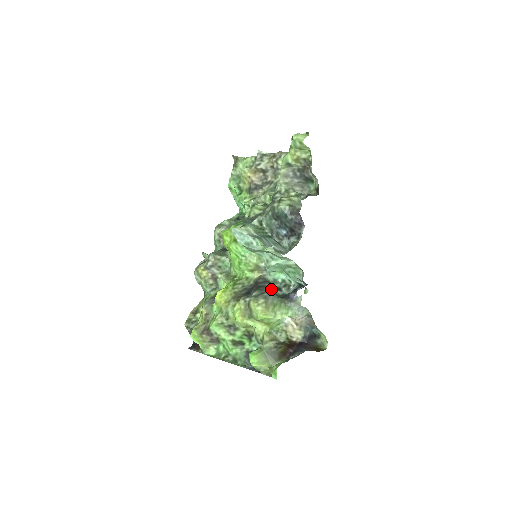
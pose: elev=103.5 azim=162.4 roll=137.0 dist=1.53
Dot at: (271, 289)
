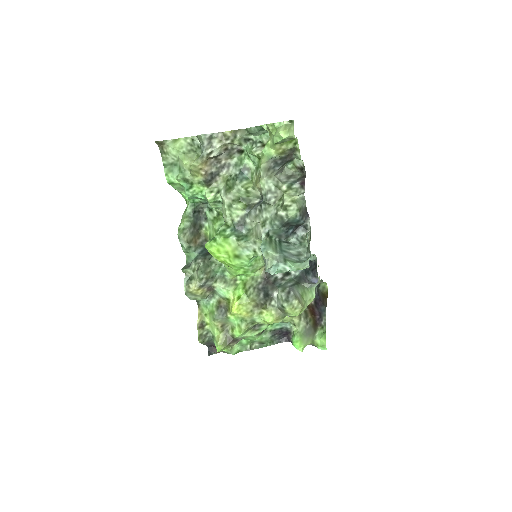
Dot at: (284, 279)
